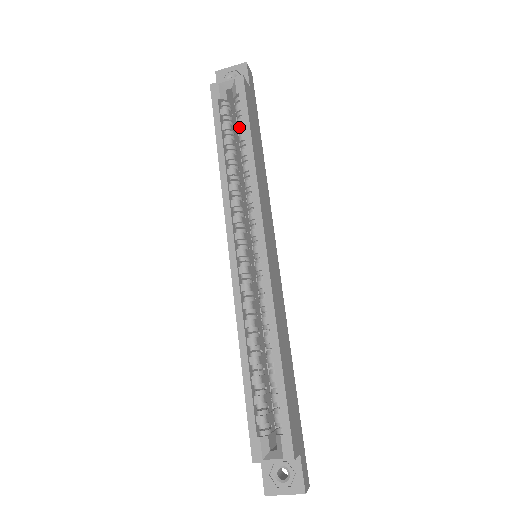
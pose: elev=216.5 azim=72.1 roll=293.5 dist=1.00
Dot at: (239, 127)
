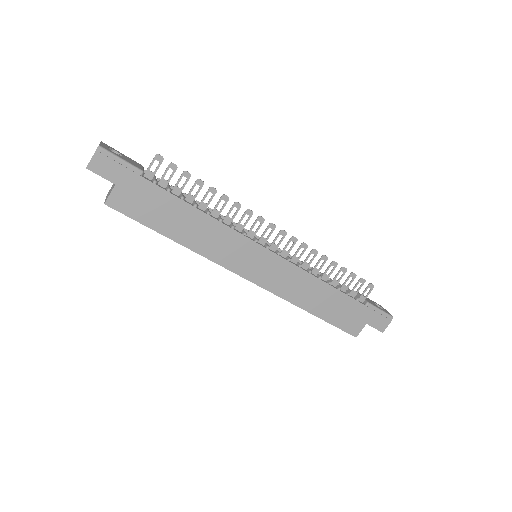
Dot at: occluded
